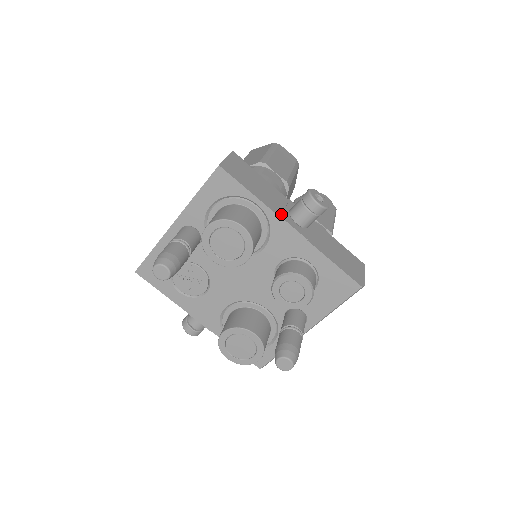
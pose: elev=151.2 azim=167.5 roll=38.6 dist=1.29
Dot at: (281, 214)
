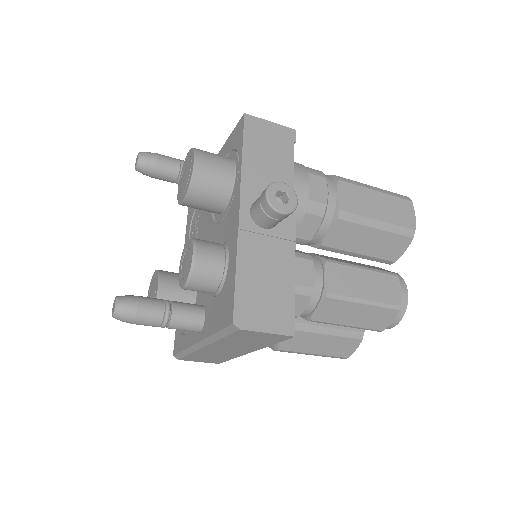
Dot at: (249, 191)
